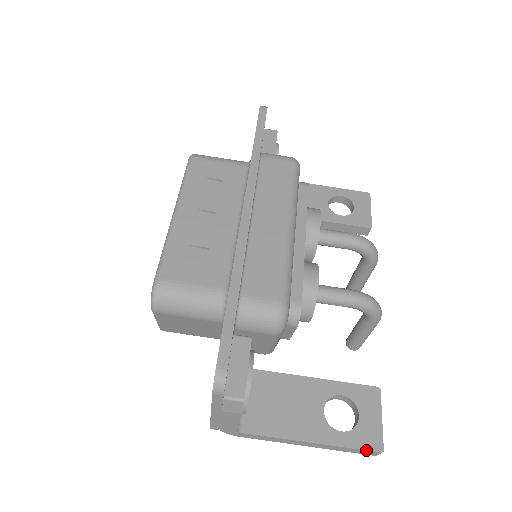
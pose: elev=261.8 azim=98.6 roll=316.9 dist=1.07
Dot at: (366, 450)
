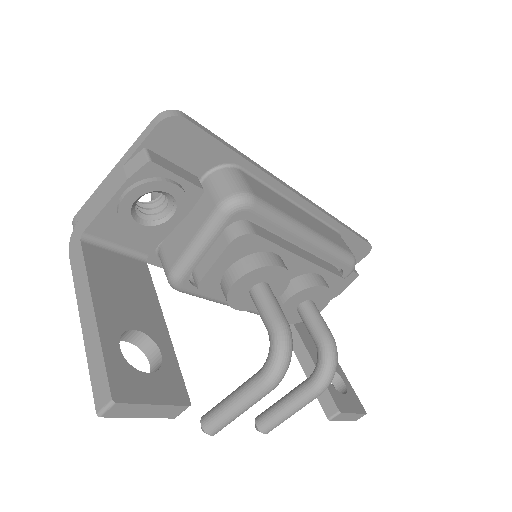
Dot at: (108, 377)
